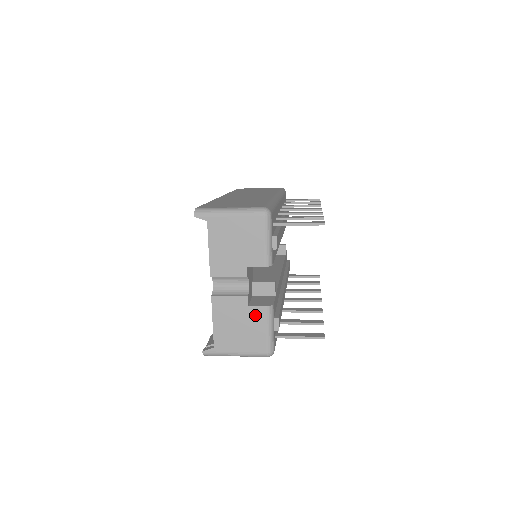
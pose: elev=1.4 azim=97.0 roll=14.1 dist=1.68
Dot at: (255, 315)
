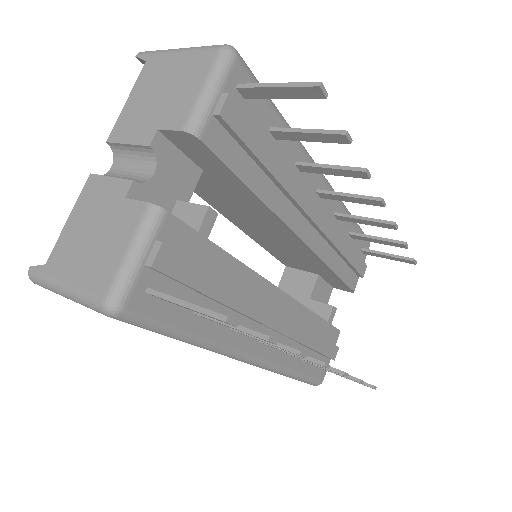
Dot at: (126, 216)
